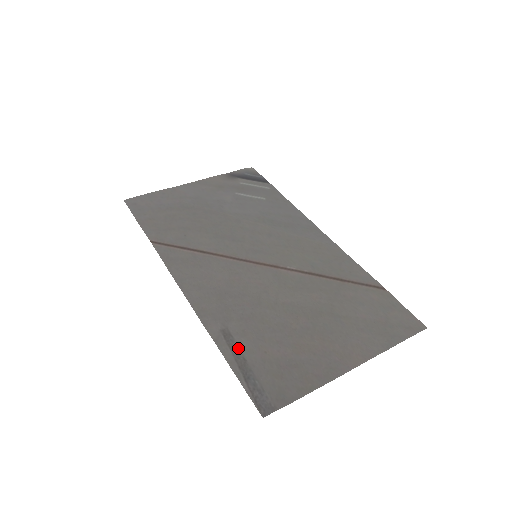
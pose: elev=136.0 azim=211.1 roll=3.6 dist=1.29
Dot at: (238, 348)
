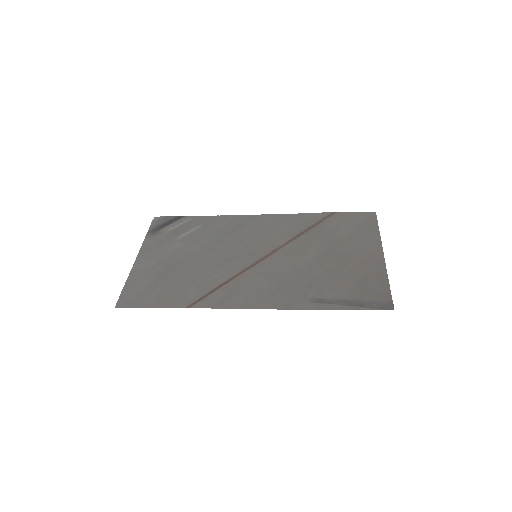
Dot at: (333, 300)
